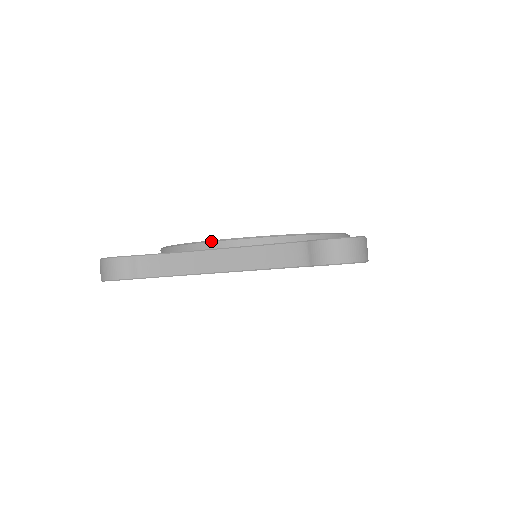
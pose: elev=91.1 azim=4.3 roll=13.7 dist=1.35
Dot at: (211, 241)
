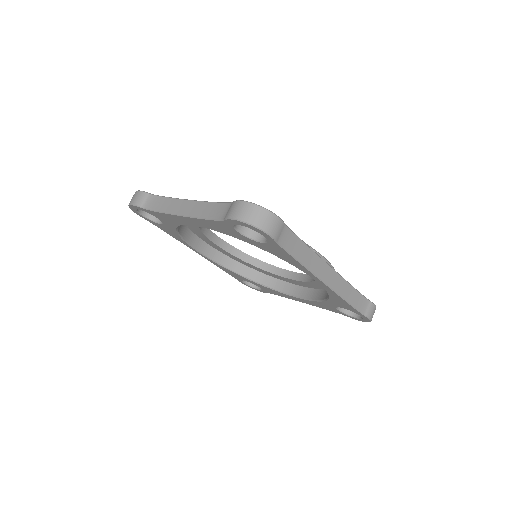
Dot at: occluded
